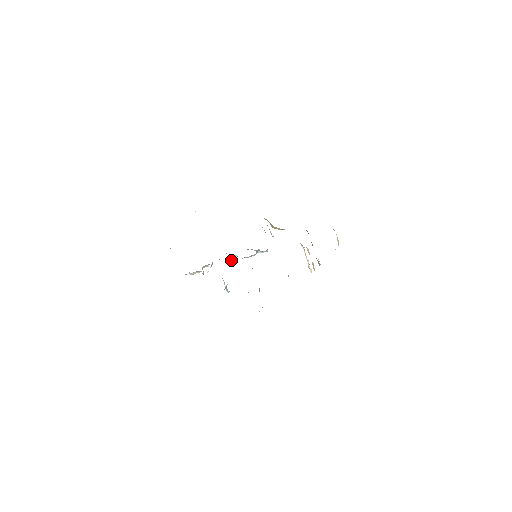
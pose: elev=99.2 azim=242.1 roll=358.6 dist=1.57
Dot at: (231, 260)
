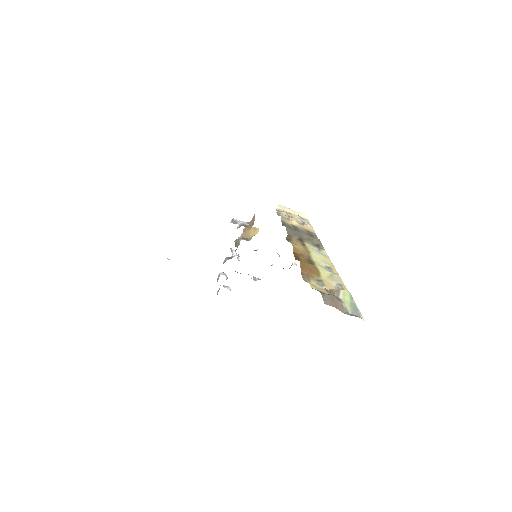
Dot at: occluded
